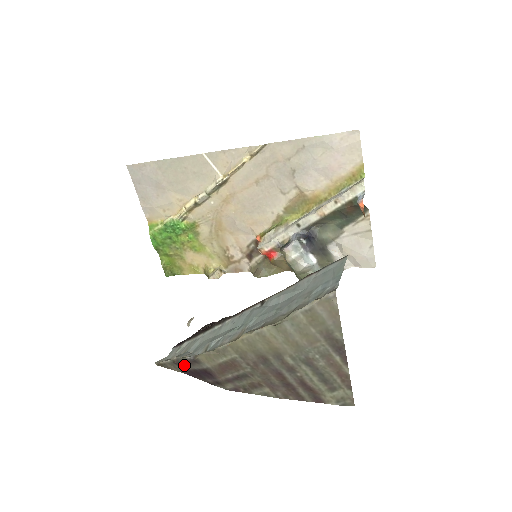
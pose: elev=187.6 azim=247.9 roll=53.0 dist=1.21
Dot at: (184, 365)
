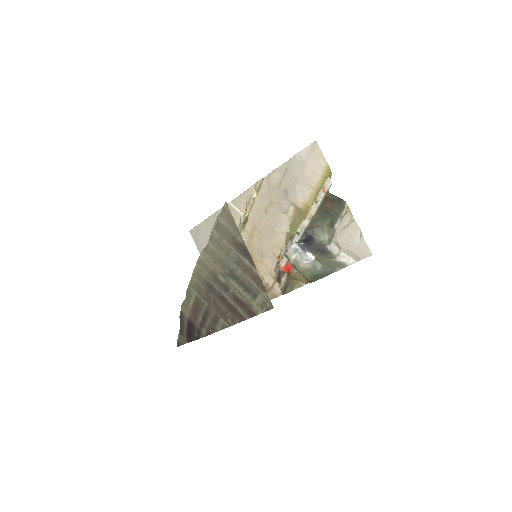
Dot at: (183, 330)
